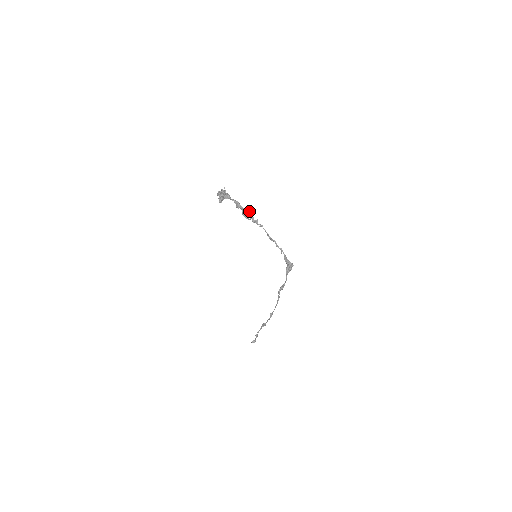
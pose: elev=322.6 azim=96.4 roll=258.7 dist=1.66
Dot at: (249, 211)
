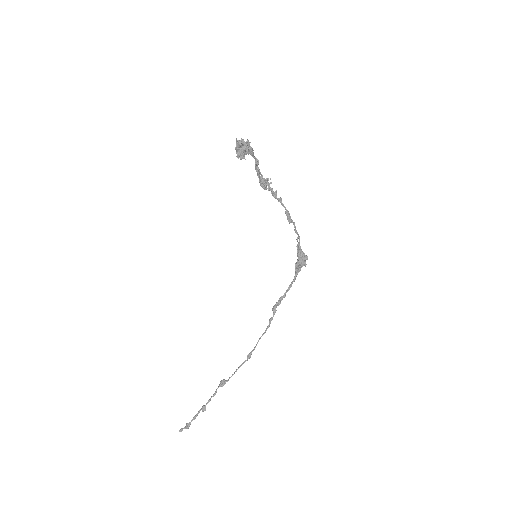
Dot at: (266, 178)
